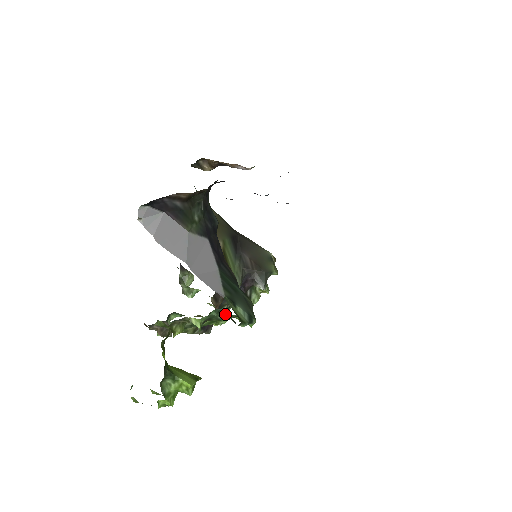
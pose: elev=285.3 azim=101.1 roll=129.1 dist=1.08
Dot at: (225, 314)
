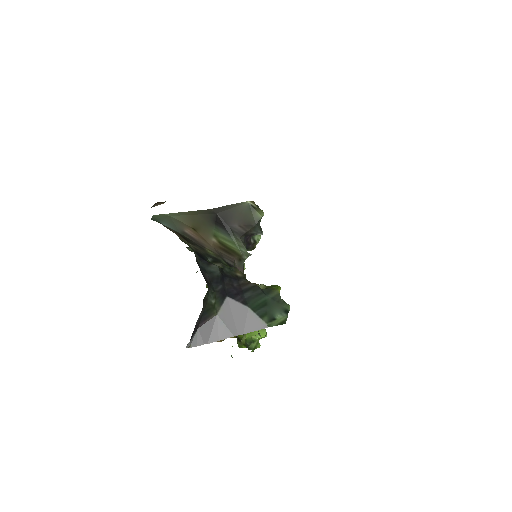
Dot at: occluded
